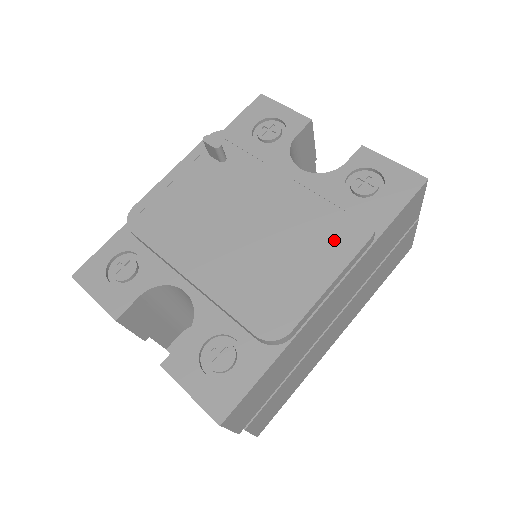
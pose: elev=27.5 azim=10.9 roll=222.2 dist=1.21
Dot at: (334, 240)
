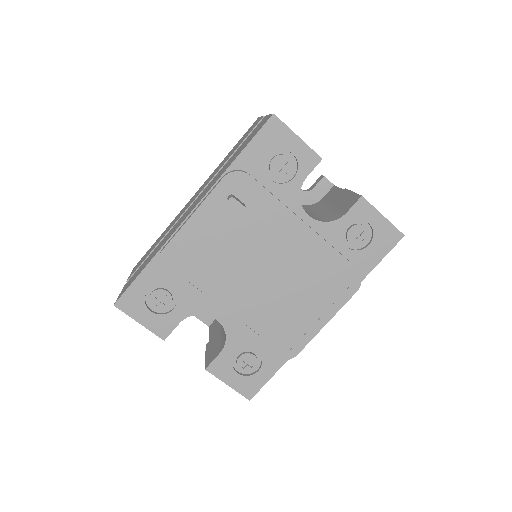
Dot at: (331, 292)
